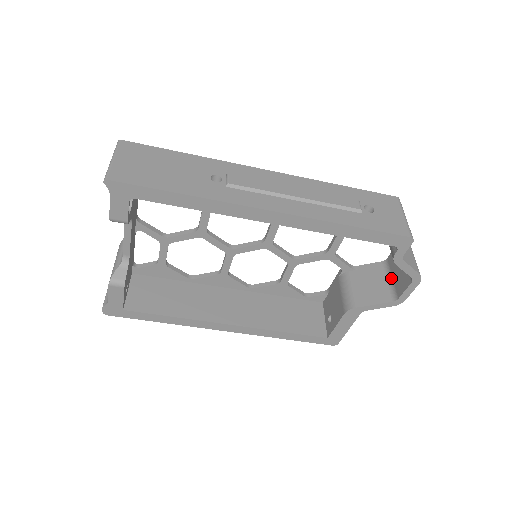
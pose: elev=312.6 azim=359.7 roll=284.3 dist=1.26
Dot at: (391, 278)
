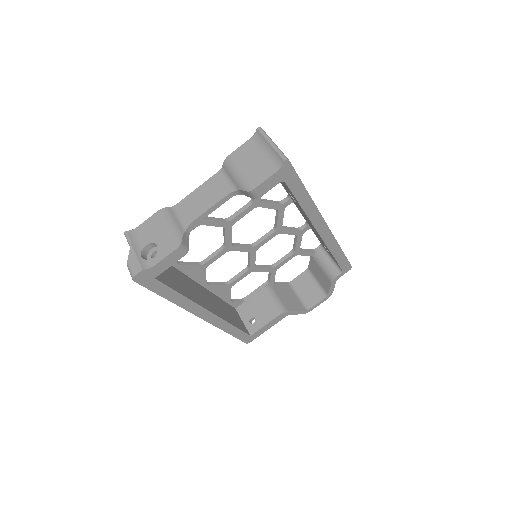
Dot at: (299, 295)
